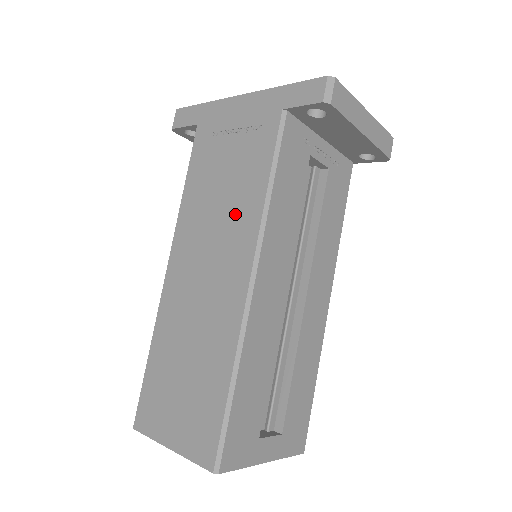
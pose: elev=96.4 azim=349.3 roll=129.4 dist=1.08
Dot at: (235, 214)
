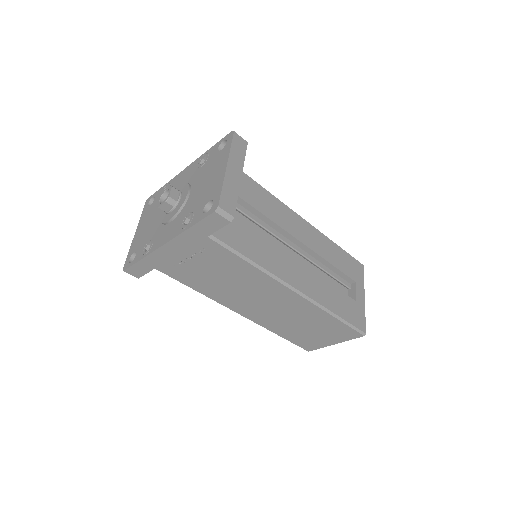
Dot at: (248, 282)
